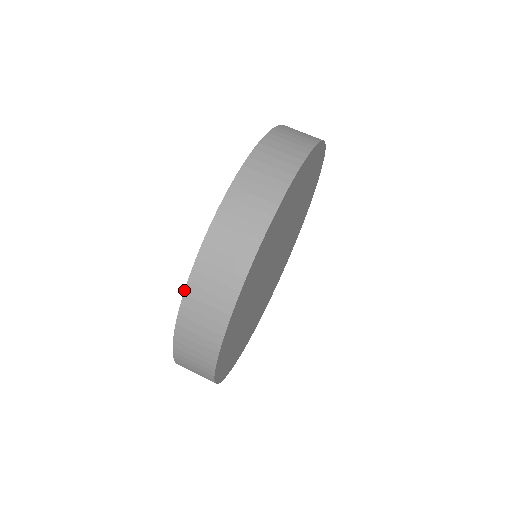
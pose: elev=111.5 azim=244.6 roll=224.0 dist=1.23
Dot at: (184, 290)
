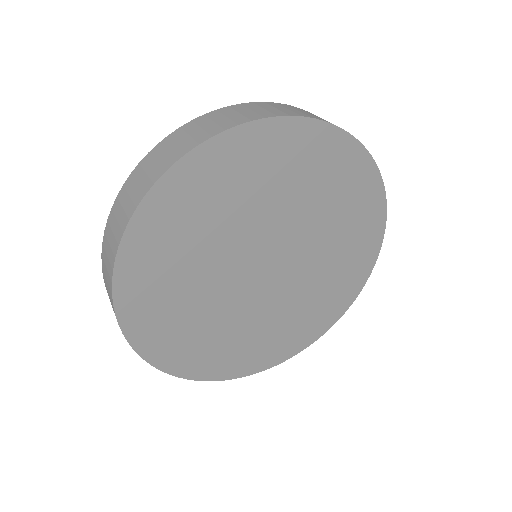
Dot at: occluded
